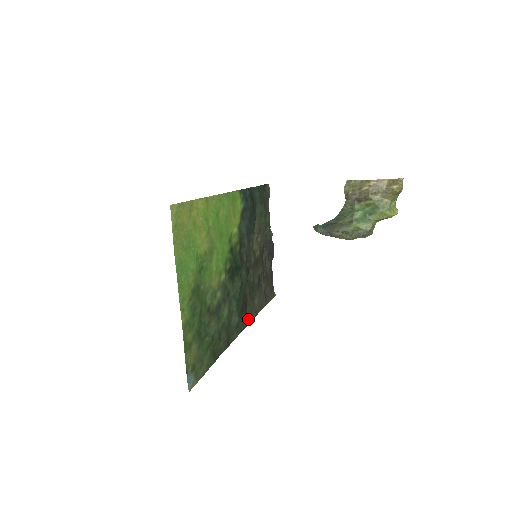
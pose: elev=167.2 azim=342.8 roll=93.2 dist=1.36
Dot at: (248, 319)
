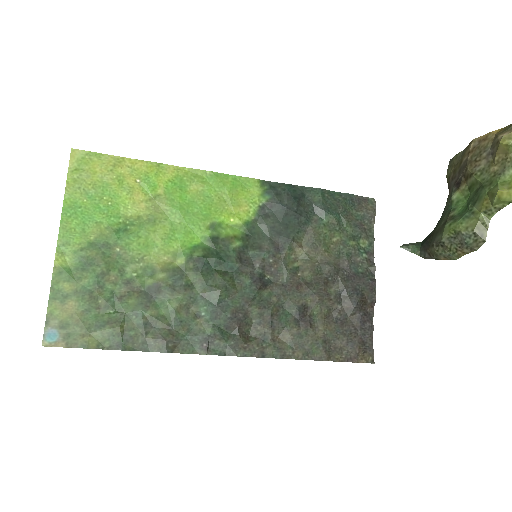
Dot at: (248, 348)
